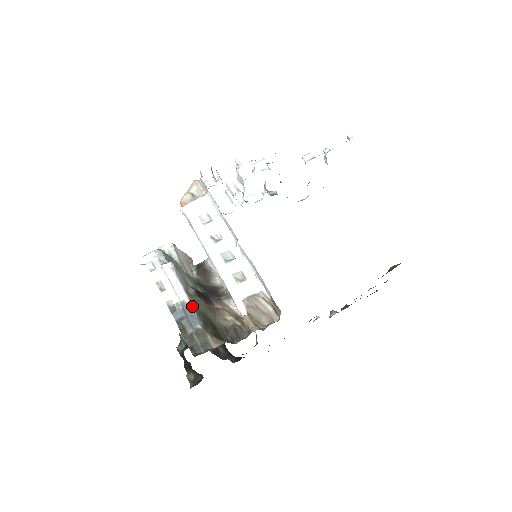
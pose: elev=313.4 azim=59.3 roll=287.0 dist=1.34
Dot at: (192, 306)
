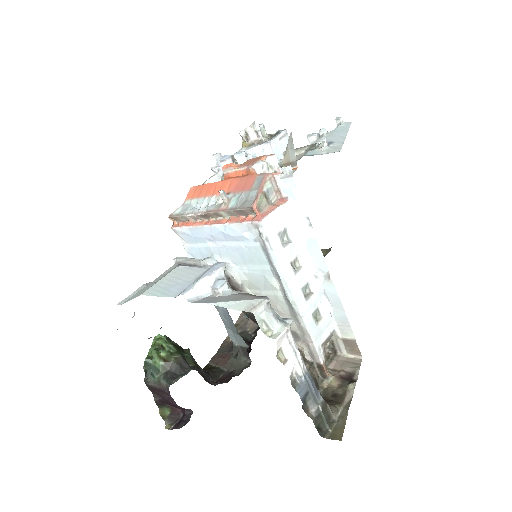
Dot at: occluded
